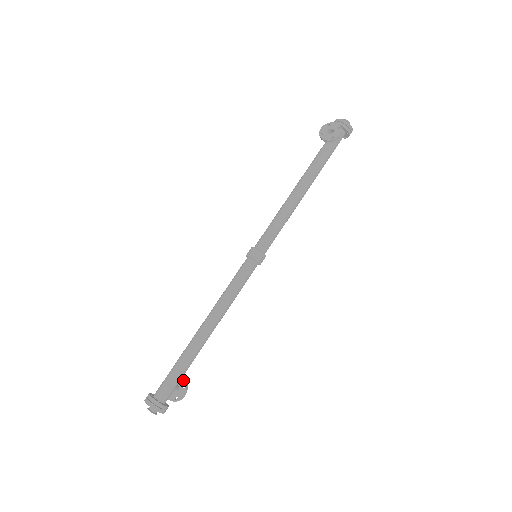
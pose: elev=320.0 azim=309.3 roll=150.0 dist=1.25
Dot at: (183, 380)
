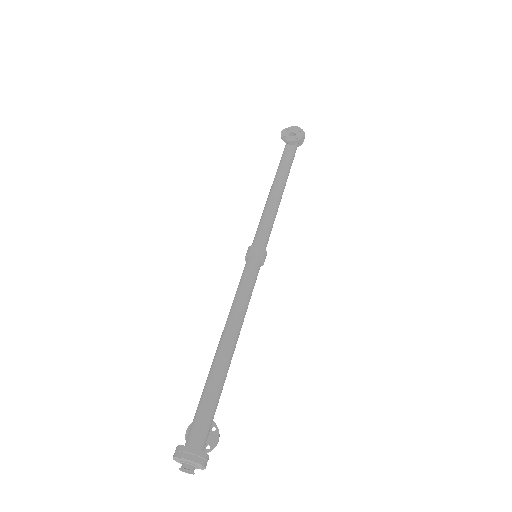
Dot at: occluded
